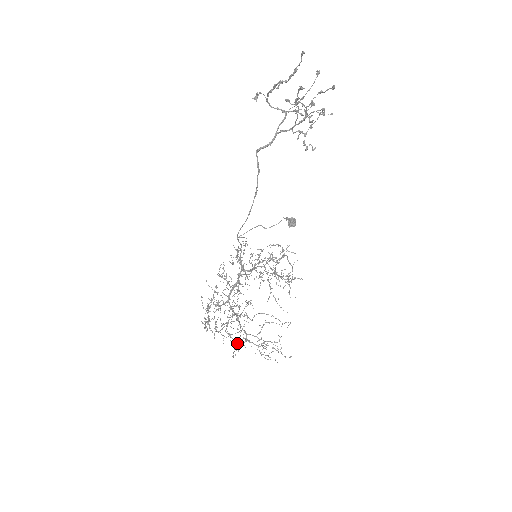
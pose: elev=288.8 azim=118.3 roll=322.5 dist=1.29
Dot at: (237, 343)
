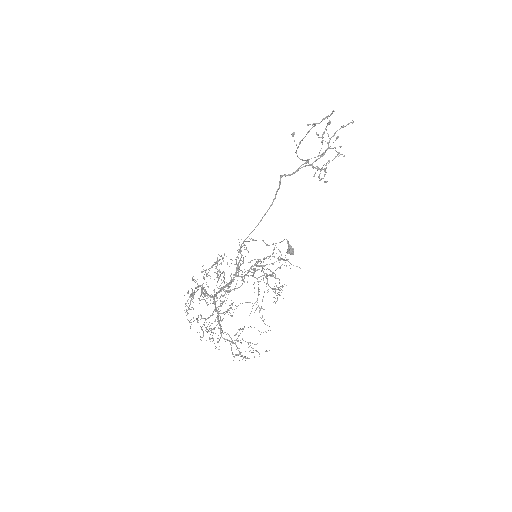
Dot at: (212, 332)
